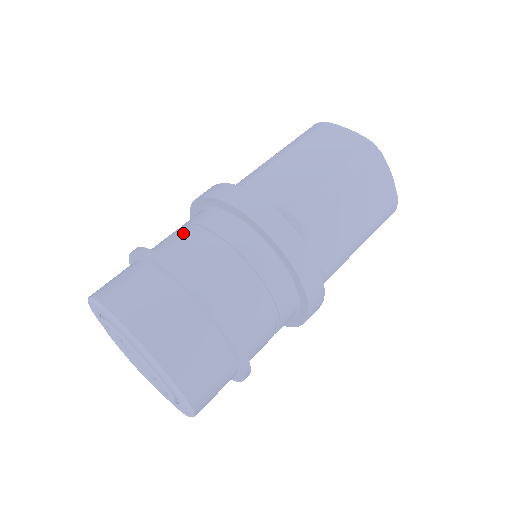
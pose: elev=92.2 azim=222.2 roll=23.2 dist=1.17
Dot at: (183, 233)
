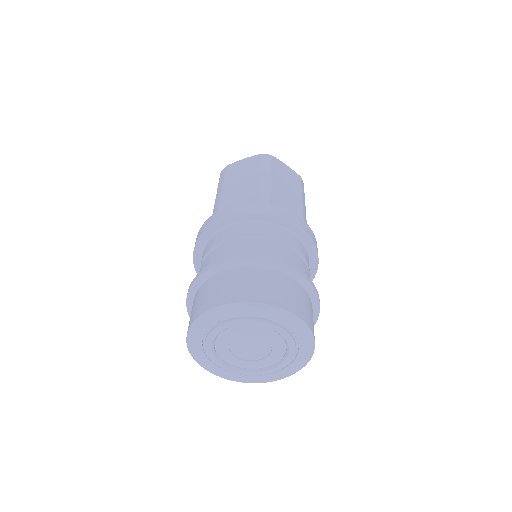
Dot at: (211, 255)
